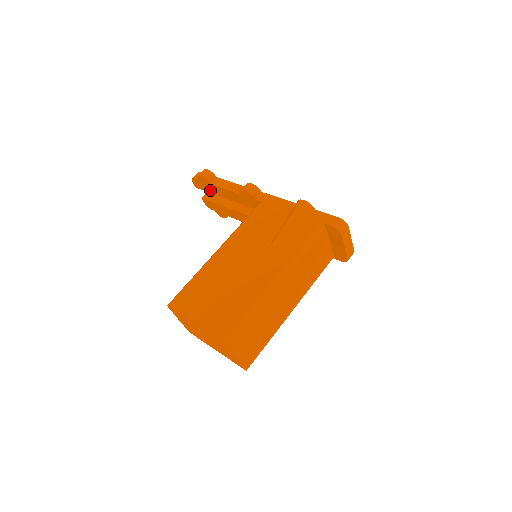
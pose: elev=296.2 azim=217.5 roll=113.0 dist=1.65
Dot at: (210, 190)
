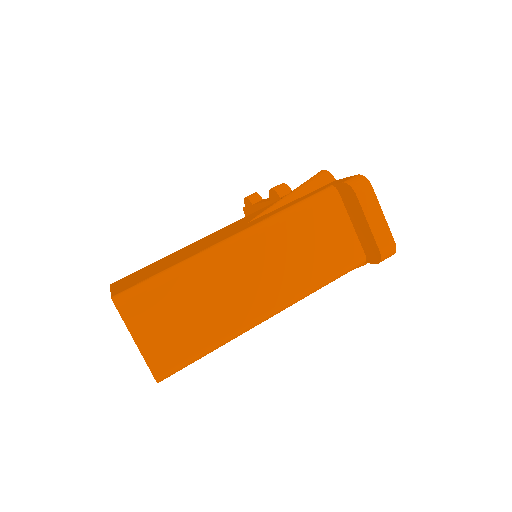
Dot at: occluded
